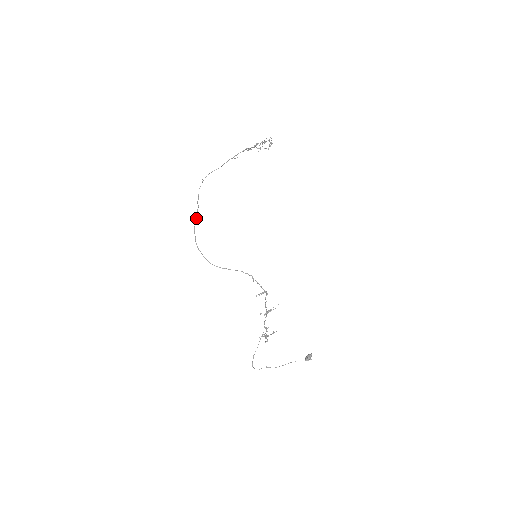
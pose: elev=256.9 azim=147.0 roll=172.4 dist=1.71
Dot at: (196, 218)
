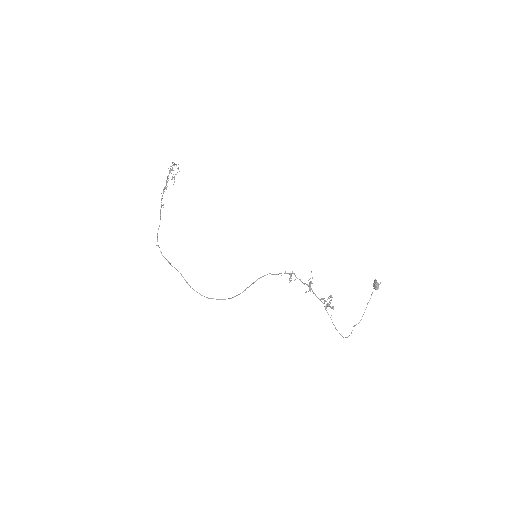
Dot at: occluded
